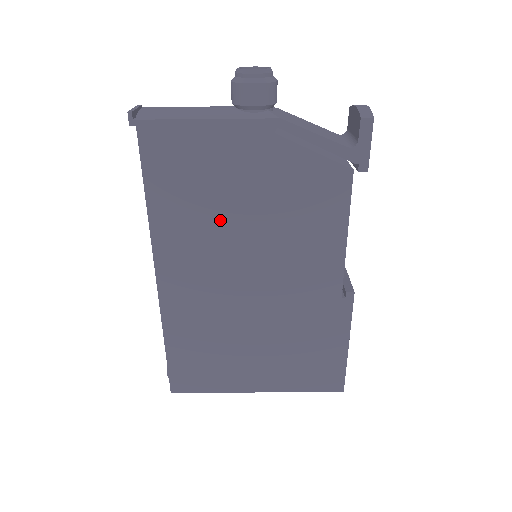
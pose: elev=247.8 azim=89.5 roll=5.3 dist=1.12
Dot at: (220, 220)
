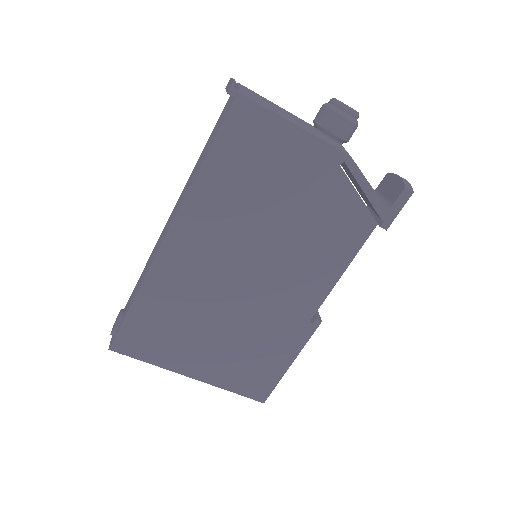
Dot at: (254, 212)
